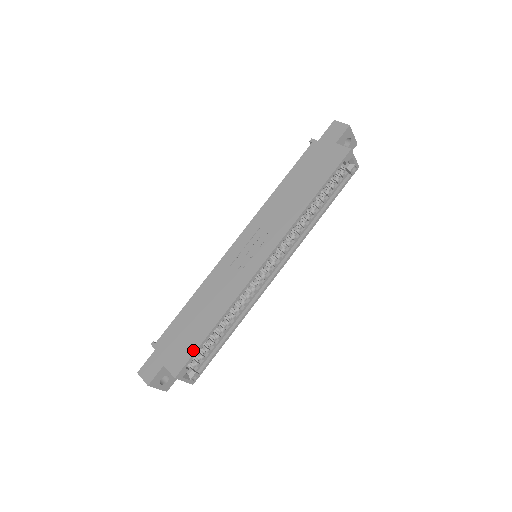
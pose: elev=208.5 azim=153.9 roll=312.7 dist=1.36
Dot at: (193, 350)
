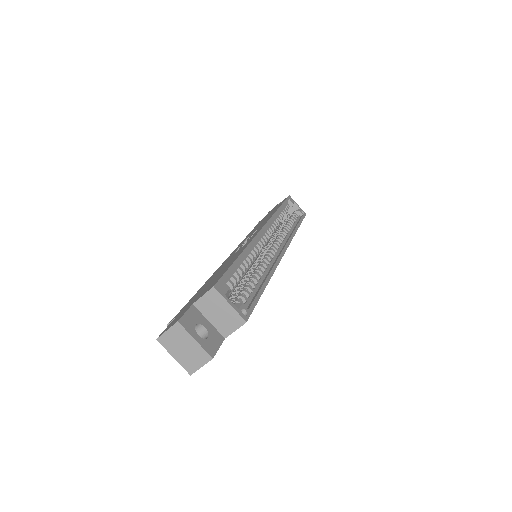
Dot at: (224, 271)
